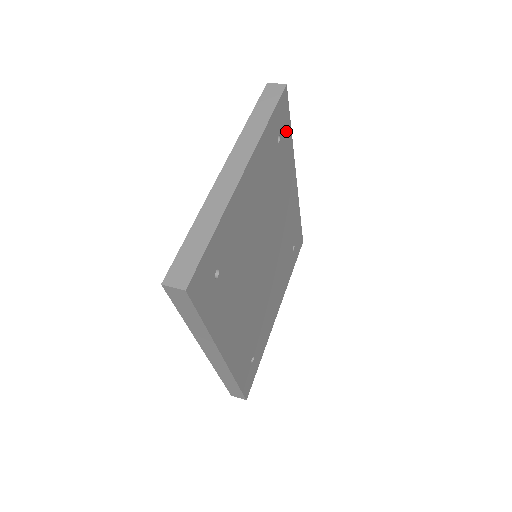
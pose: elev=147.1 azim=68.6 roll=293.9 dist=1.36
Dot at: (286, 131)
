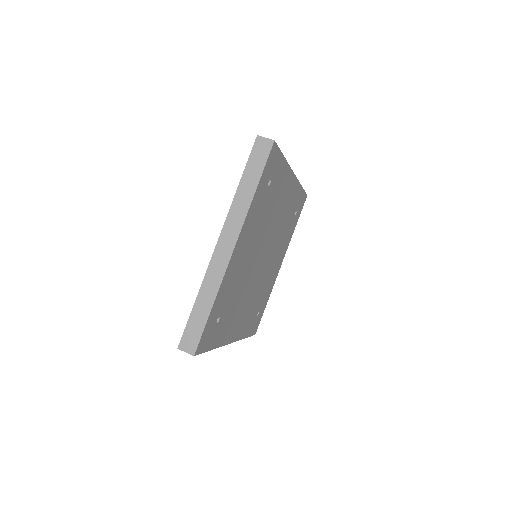
Dot at: (278, 166)
